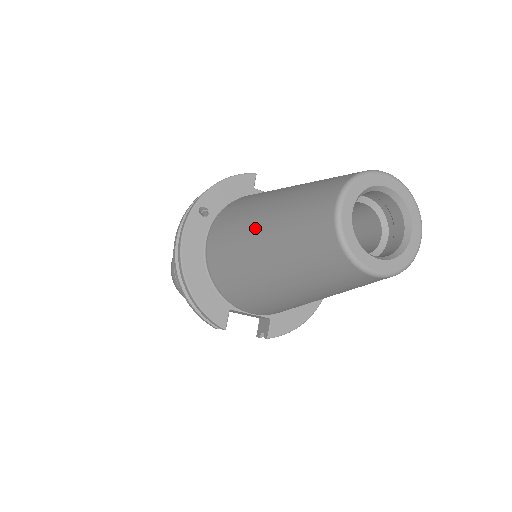
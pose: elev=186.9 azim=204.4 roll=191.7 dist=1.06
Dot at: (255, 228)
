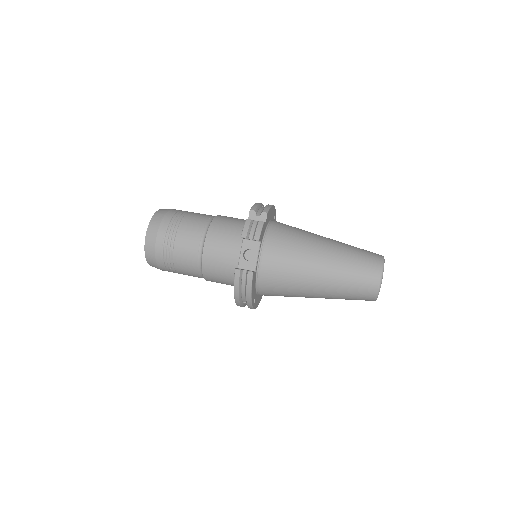
Dot at: occluded
